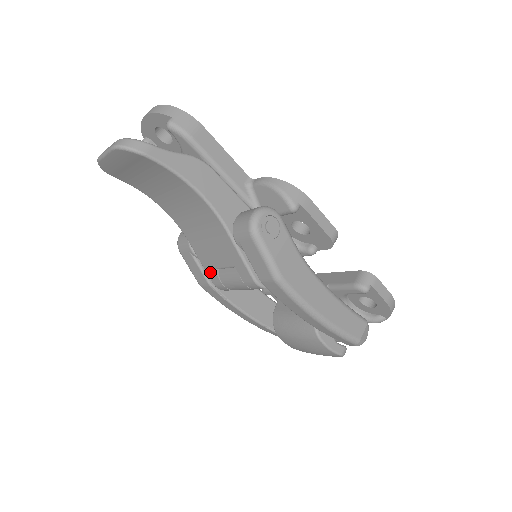
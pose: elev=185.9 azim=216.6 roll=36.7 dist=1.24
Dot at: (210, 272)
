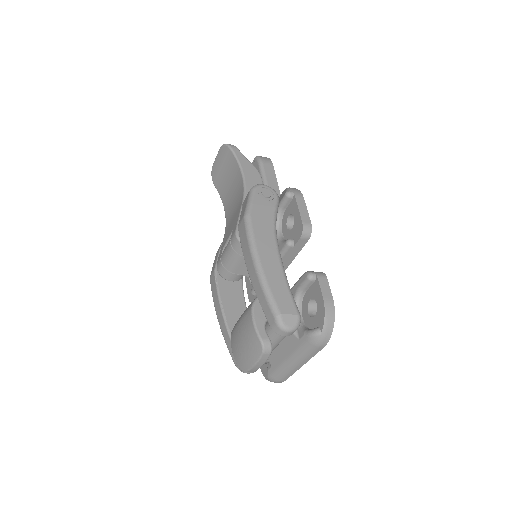
Dot at: (220, 253)
